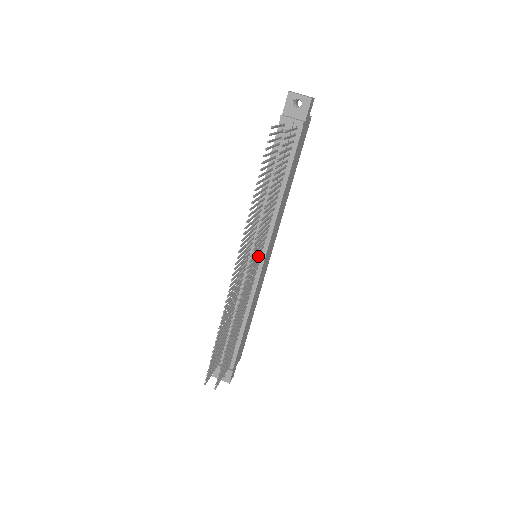
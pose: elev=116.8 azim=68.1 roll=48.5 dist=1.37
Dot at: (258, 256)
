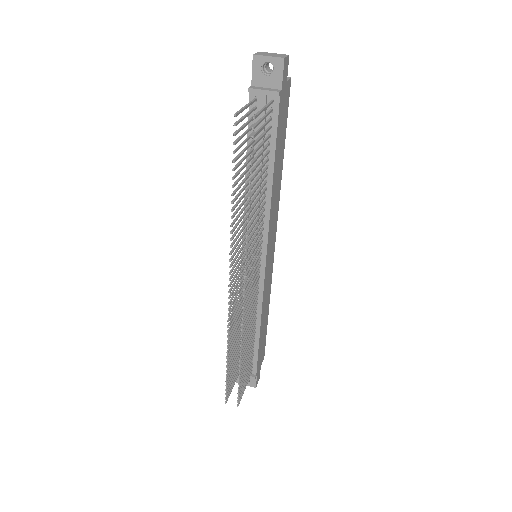
Dot at: (256, 260)
